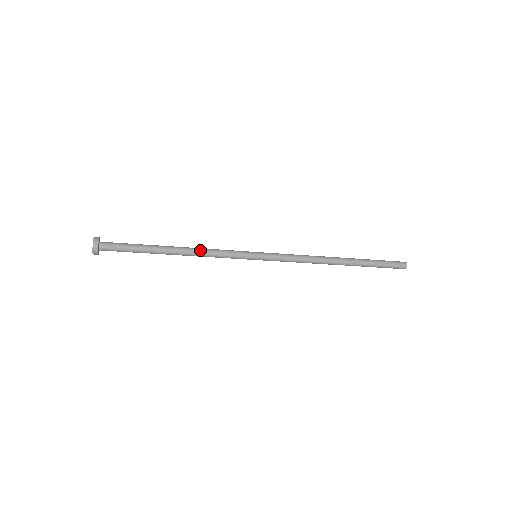
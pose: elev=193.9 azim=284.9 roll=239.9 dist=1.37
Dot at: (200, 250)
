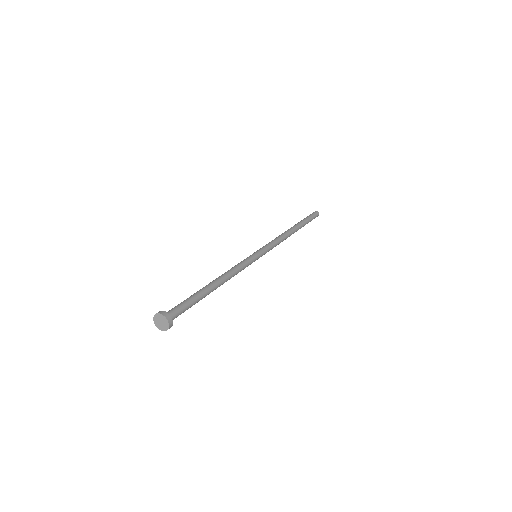
Dot at: (230, 274)
